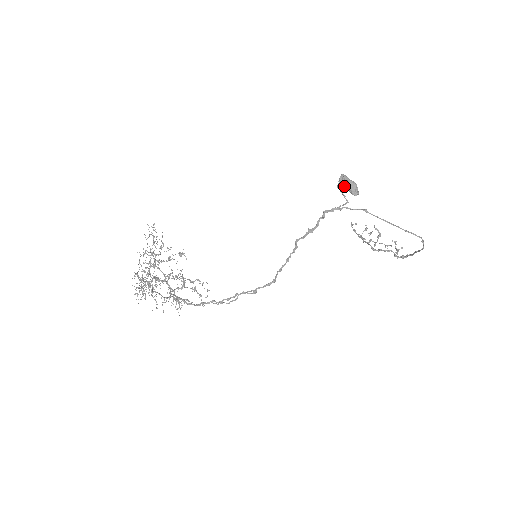
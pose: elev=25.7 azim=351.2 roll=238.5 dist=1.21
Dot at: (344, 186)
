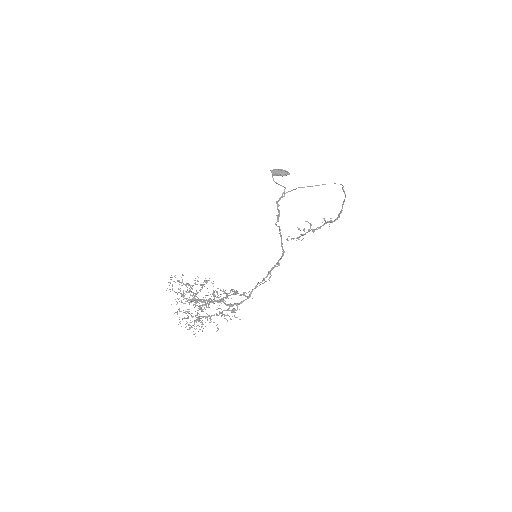
Dot at: (278, 175)
